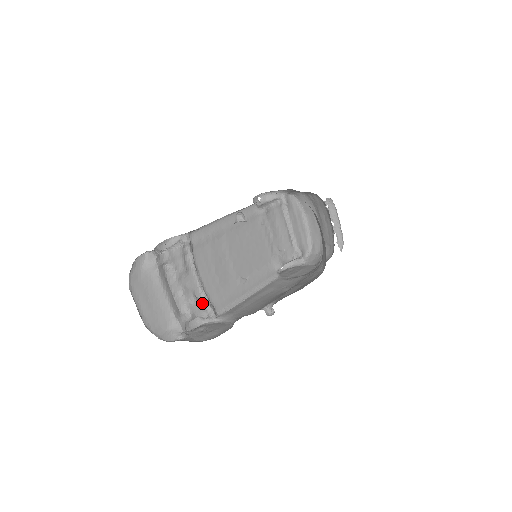
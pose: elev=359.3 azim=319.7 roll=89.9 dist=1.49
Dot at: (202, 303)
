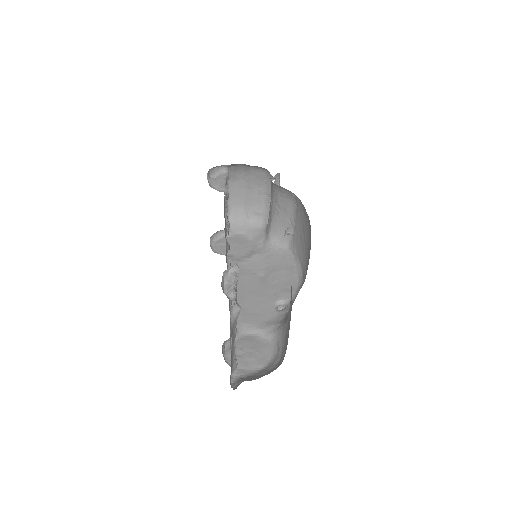
Dot at: occluded
